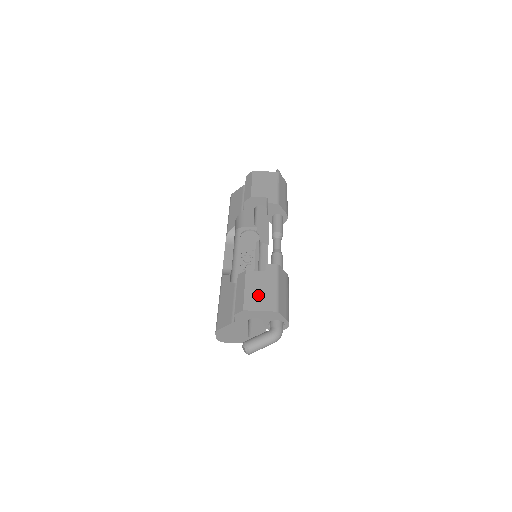
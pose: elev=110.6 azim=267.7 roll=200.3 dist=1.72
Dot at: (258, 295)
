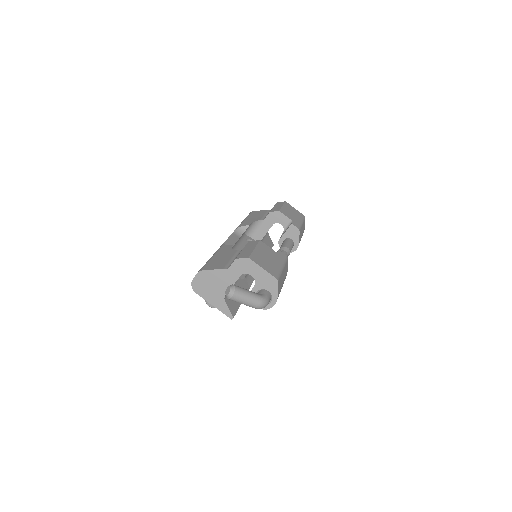
Dot at: (265, 259)
